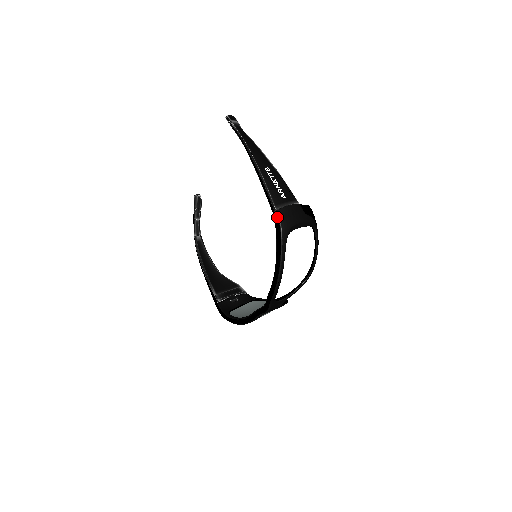
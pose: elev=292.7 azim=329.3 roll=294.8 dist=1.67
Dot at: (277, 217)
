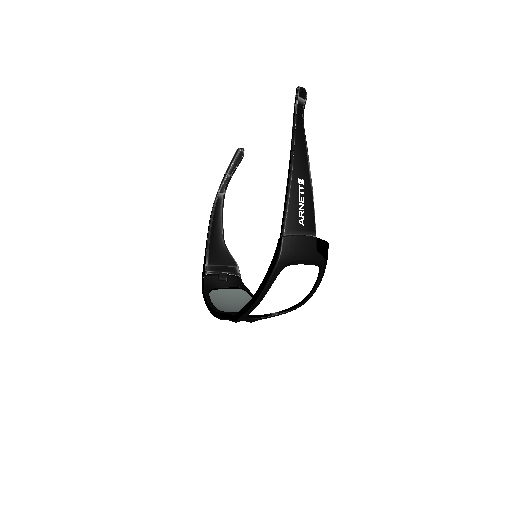
Dot at: (281, 244)
